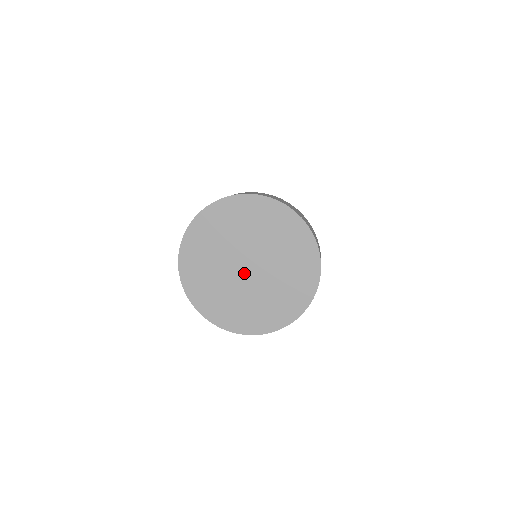
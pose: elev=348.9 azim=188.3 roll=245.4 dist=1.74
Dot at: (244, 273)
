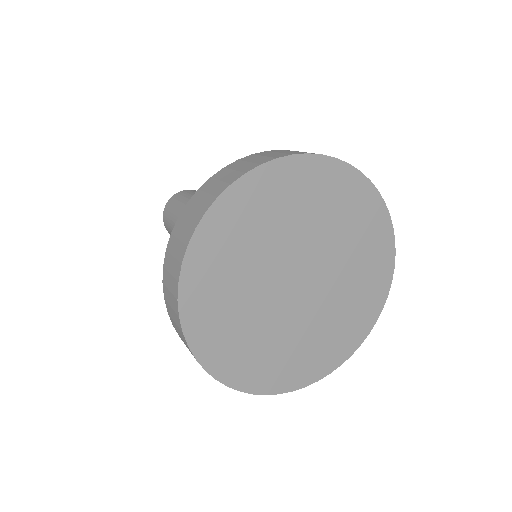
Dot at: (290, 291)
